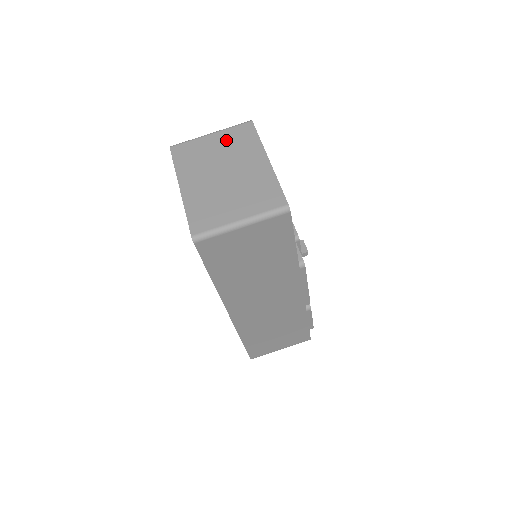
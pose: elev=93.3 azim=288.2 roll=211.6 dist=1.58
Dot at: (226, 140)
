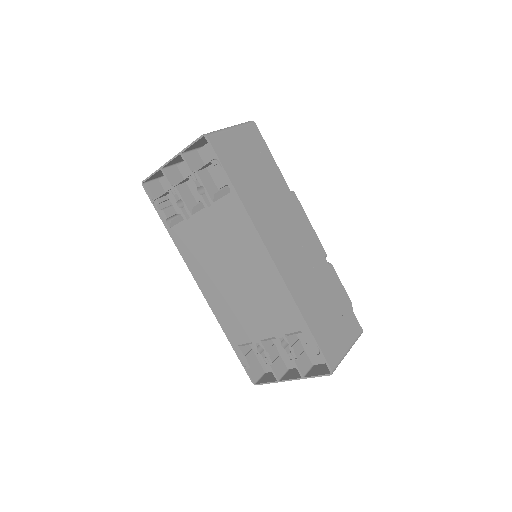
Dot at: occluded
